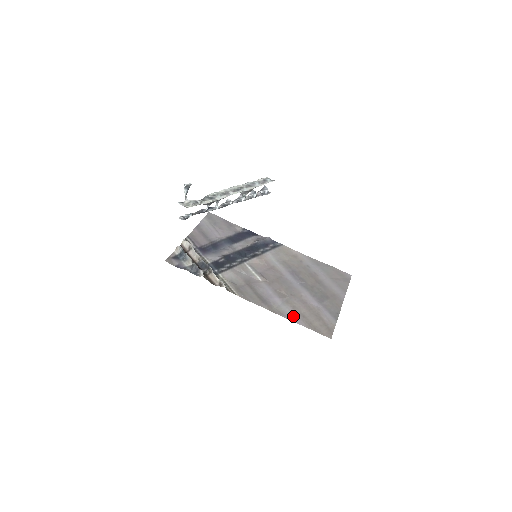
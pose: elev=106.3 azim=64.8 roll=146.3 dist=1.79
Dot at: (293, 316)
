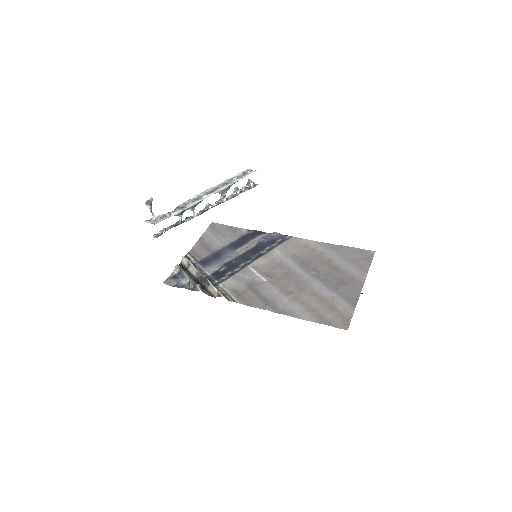
Dot at: (301, 313)
